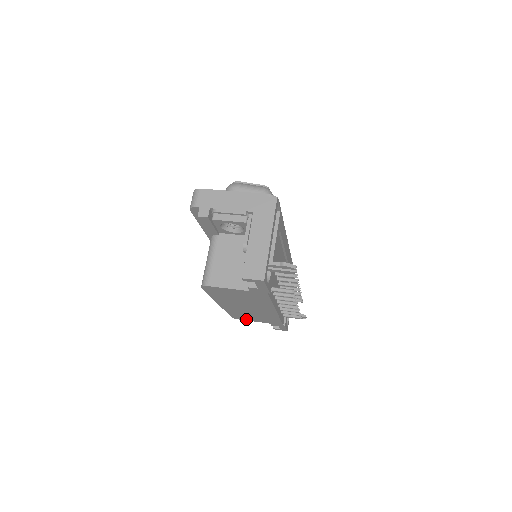
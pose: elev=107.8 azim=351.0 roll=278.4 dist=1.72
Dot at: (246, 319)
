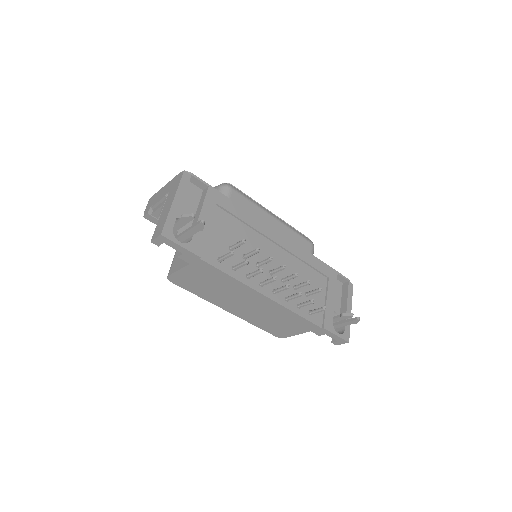
Dot at: (287, 333)
